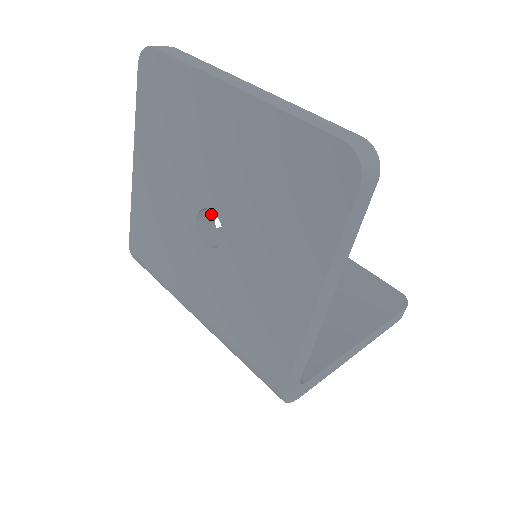
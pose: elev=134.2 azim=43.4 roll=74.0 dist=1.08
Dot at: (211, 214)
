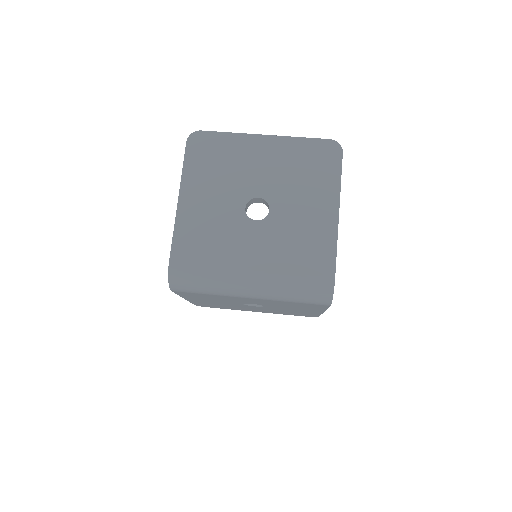
Dot at: occluded
